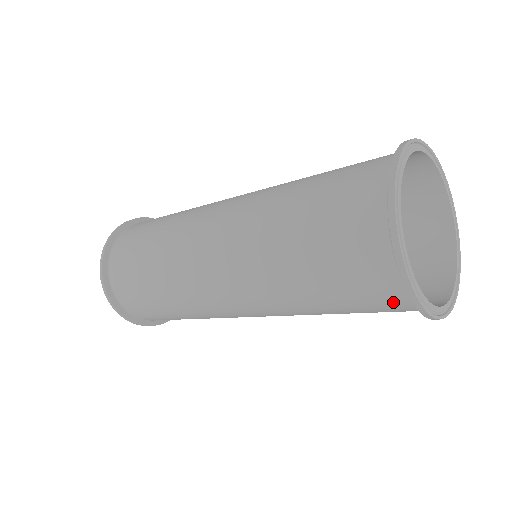
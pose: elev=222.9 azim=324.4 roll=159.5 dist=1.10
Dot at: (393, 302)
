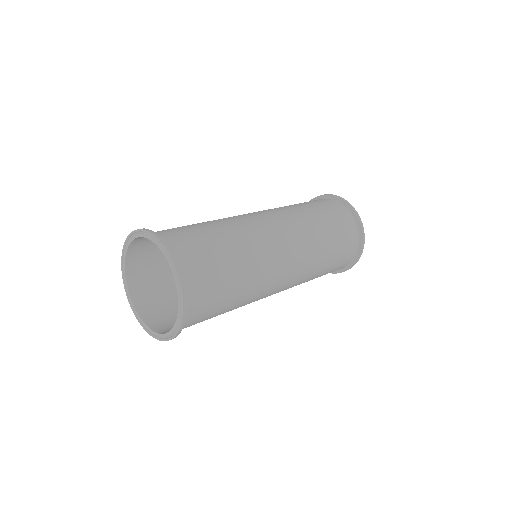
Dot at: (345, 263)
